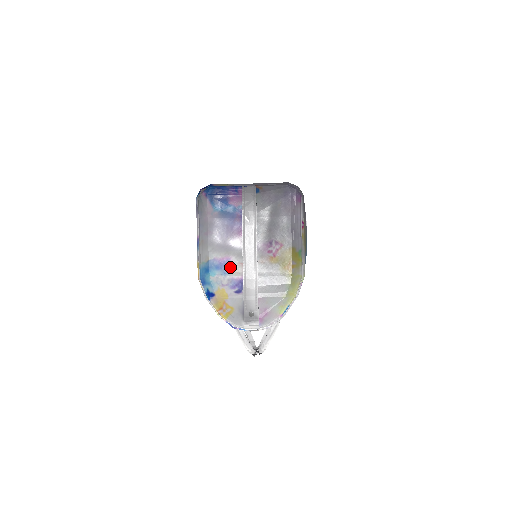
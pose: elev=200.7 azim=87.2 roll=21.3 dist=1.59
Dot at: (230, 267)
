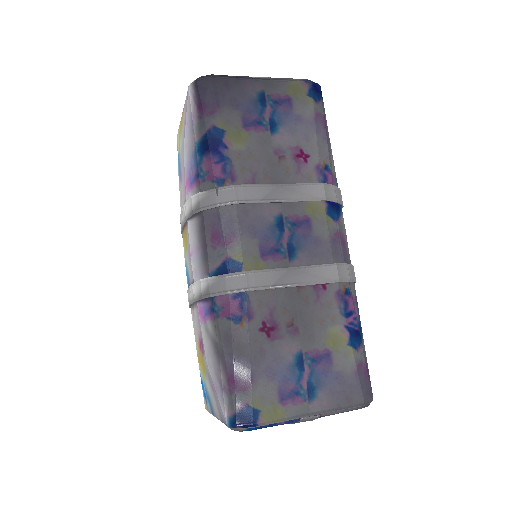
Dot at: occluded
